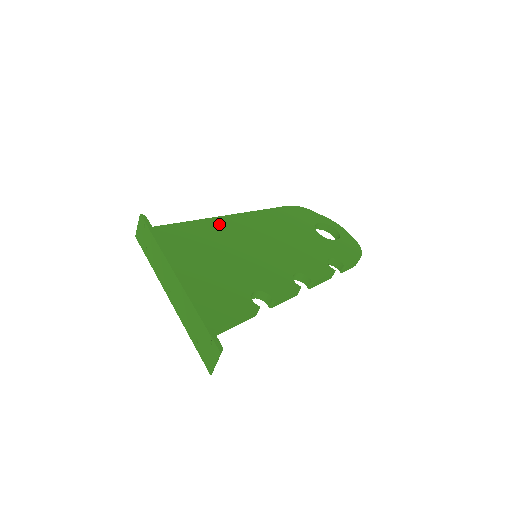
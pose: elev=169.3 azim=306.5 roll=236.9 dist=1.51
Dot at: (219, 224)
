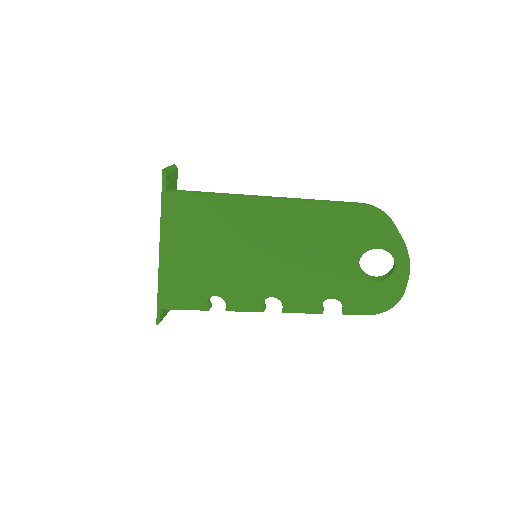
Dot at: (238, 209)
